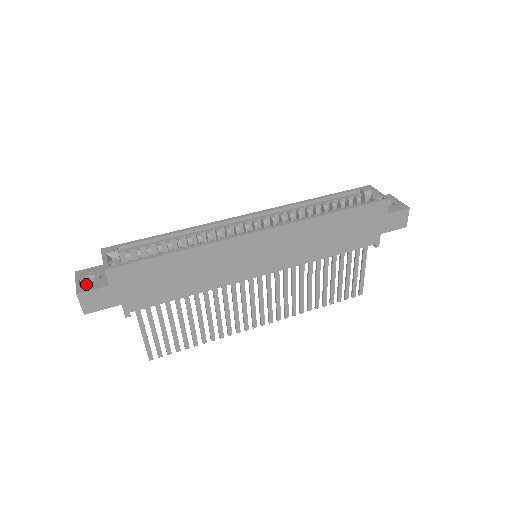
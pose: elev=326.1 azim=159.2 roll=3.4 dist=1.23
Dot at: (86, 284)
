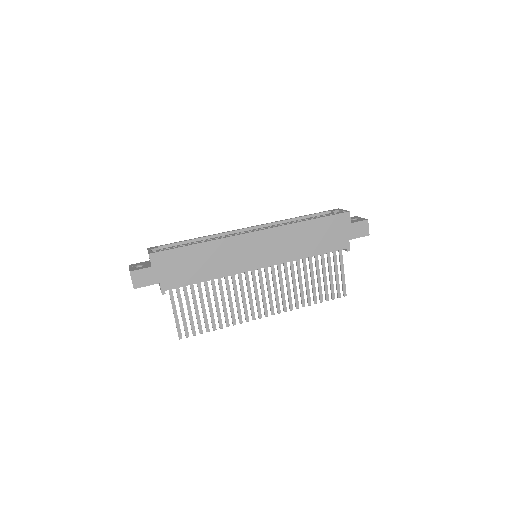
Dot at: (136, 268)
